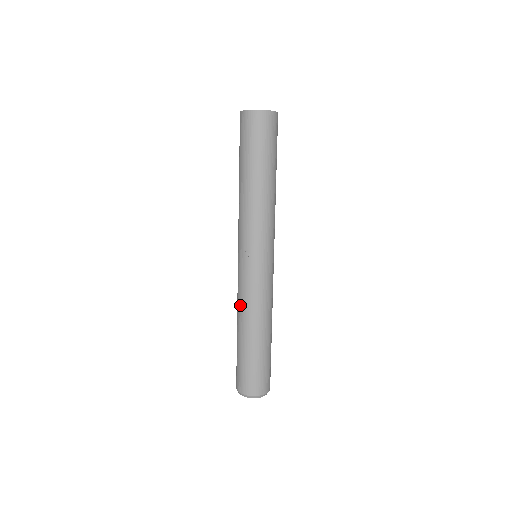
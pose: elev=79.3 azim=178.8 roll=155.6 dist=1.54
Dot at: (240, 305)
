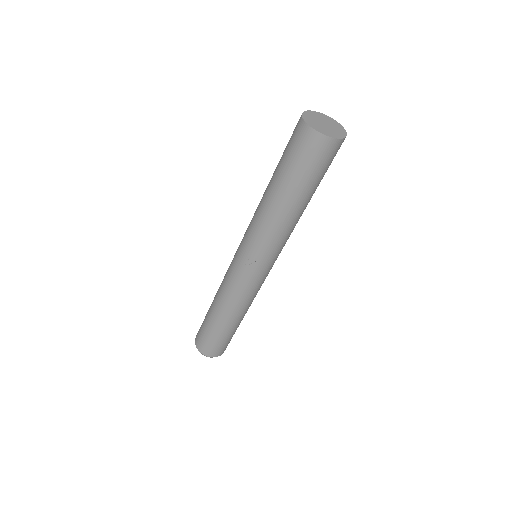
Dot at: (224, 294)
